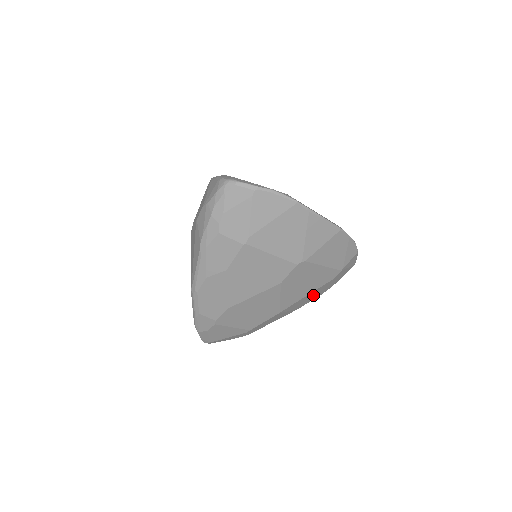
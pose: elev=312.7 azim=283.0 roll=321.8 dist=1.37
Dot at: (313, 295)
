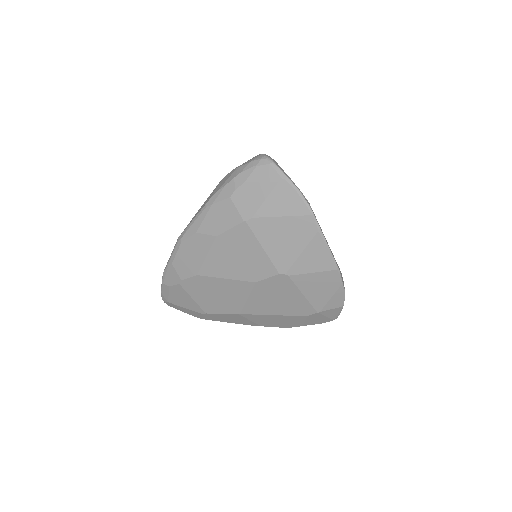
Dot at: (280, 321)
